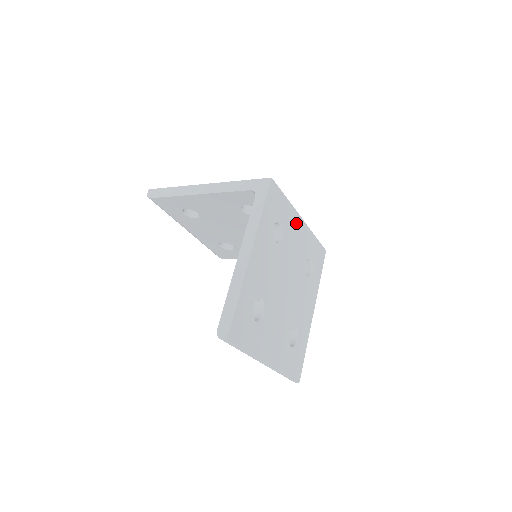
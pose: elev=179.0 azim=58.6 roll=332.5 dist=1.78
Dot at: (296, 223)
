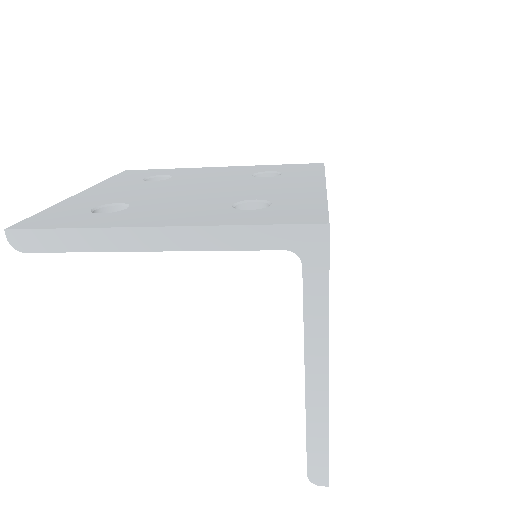
Dot at: occluded
